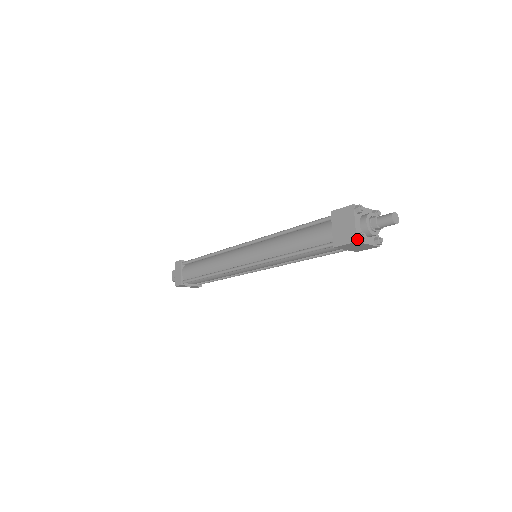
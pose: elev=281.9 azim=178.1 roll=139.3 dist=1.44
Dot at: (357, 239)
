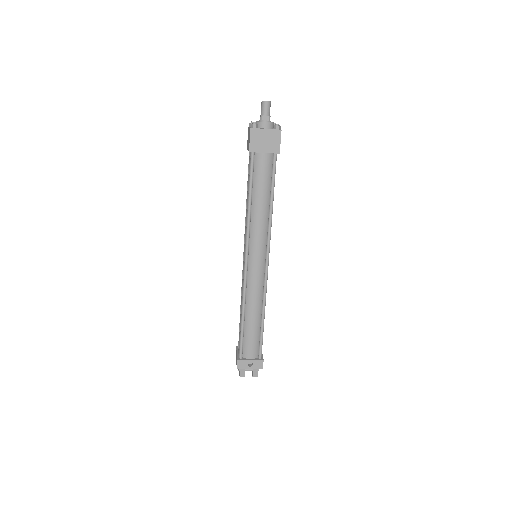
Dot at: (251, 128)
